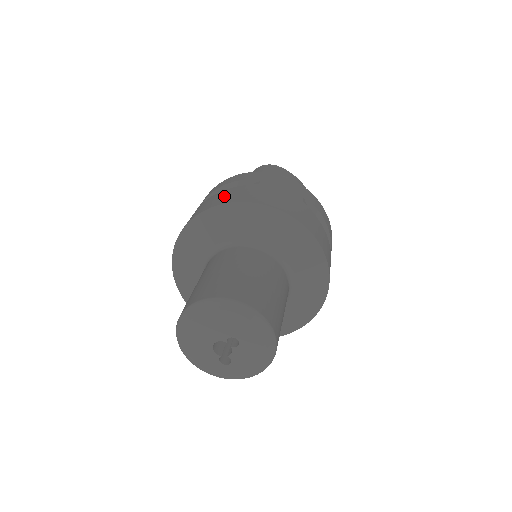
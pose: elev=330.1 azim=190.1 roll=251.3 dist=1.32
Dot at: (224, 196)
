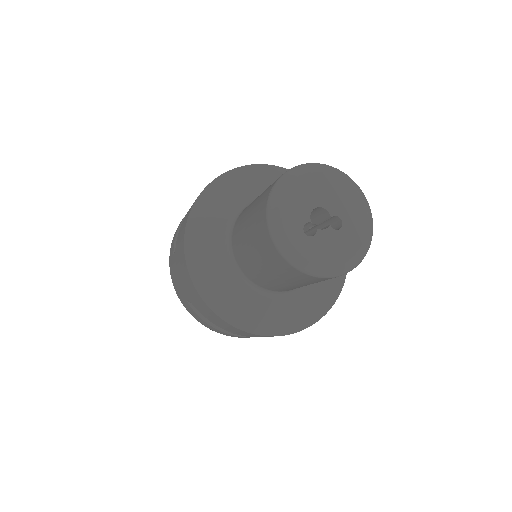
Dot at: occluded
